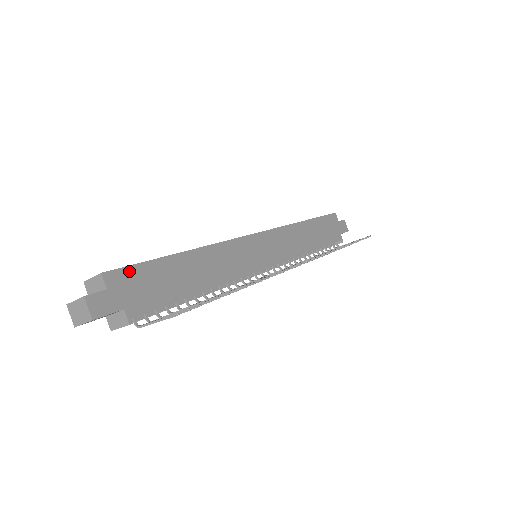
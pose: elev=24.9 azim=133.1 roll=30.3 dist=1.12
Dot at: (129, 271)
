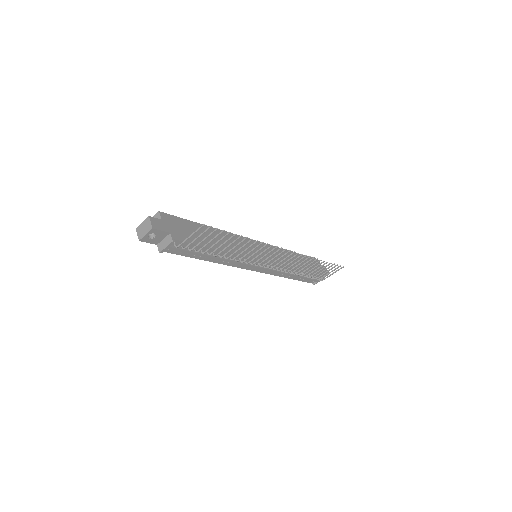
Dot at: (174, 218)
